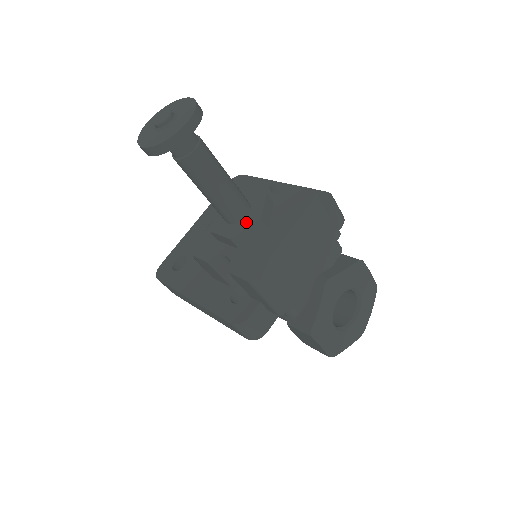
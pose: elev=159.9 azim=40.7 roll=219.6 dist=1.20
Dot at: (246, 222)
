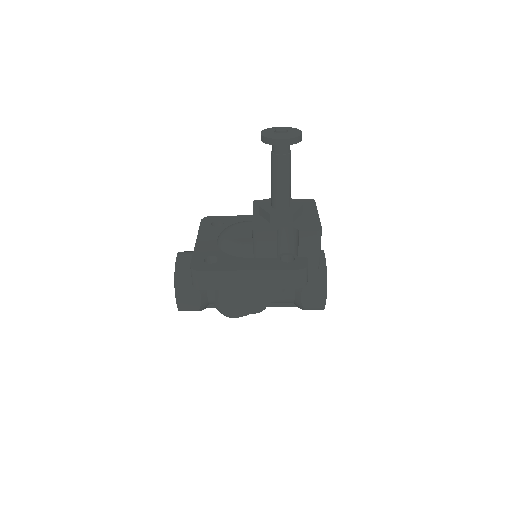
Dot at: (294, 207)
